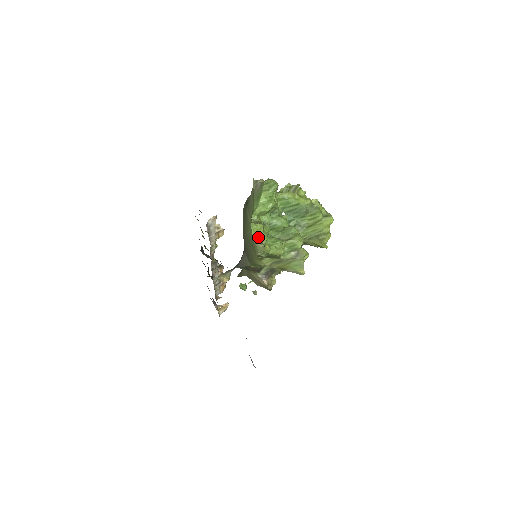
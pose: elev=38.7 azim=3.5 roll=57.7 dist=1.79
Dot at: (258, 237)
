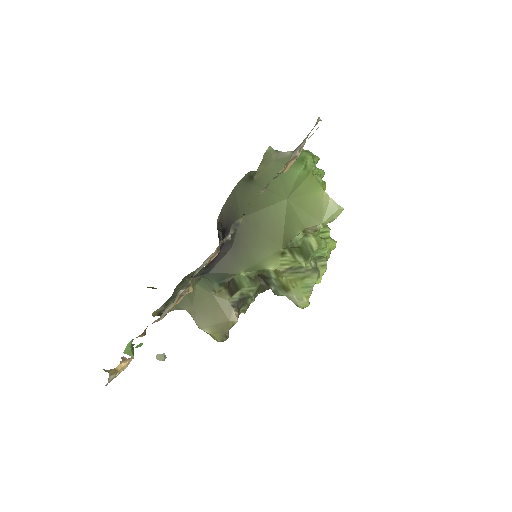
Dot at: (327, 198)
